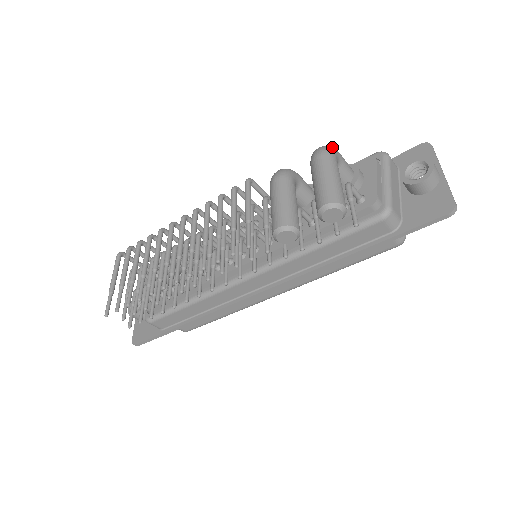
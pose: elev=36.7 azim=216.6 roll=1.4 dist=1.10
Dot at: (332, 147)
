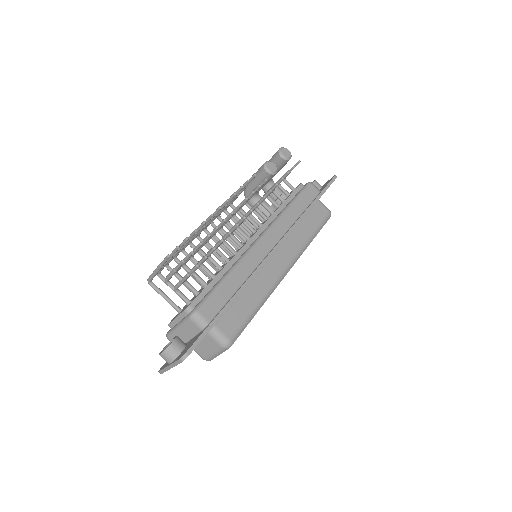
Dot at: occluded
